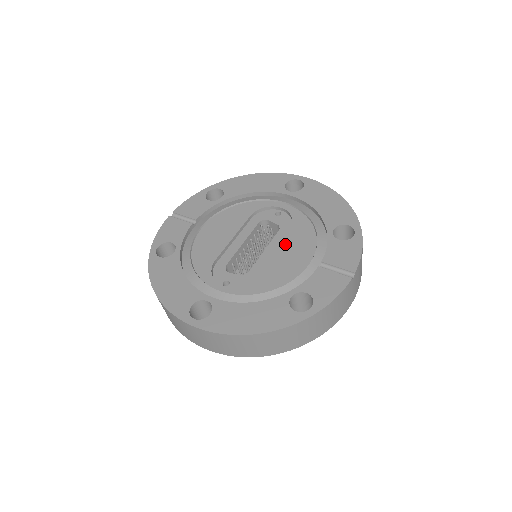
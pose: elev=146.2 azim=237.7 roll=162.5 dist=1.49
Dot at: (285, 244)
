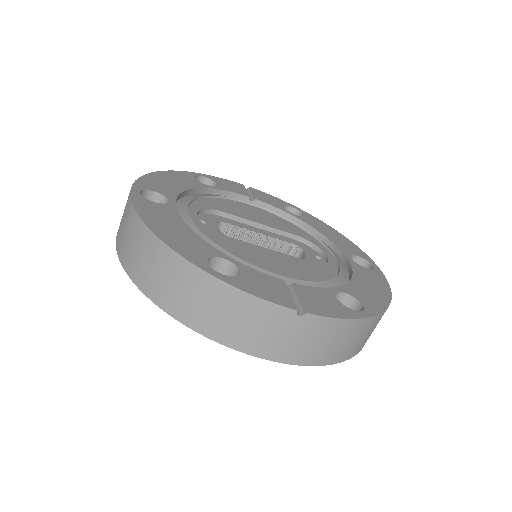
Dot at: (287, 258)
